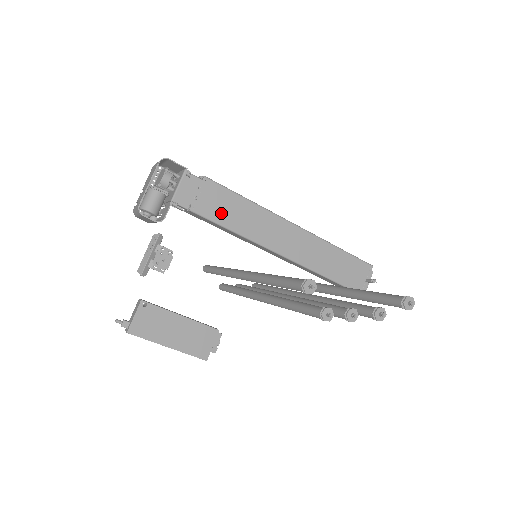
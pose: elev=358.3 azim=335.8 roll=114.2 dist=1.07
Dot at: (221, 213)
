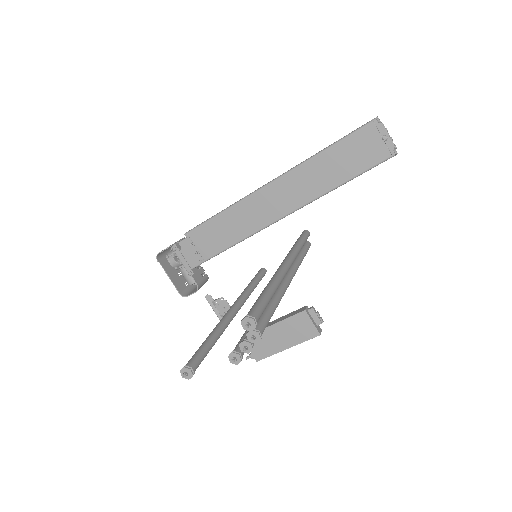
Dot at: (219, 242)
